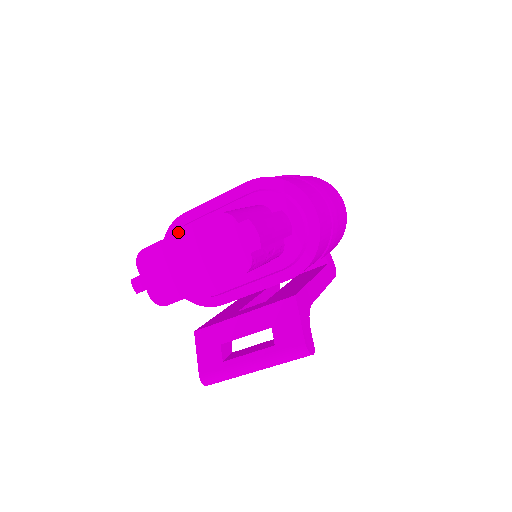
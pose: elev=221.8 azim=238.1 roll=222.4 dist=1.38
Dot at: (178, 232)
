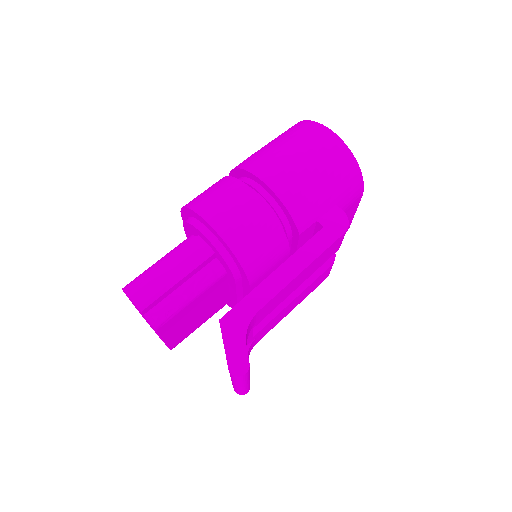
Dot at: occluded
